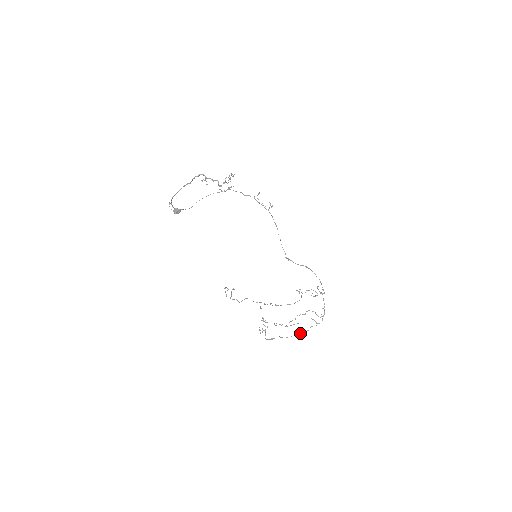
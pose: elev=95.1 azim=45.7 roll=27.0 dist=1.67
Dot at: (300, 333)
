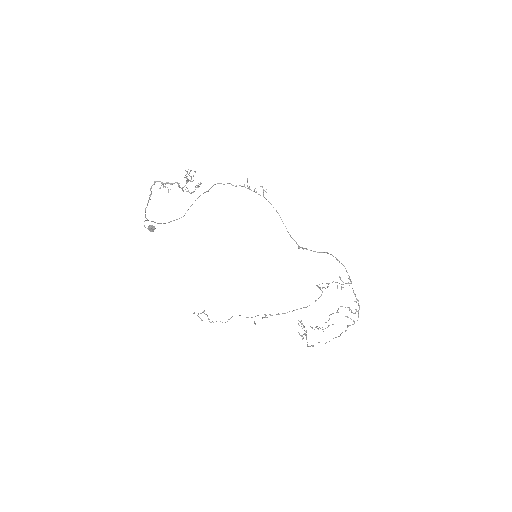
Dot at: occluded
